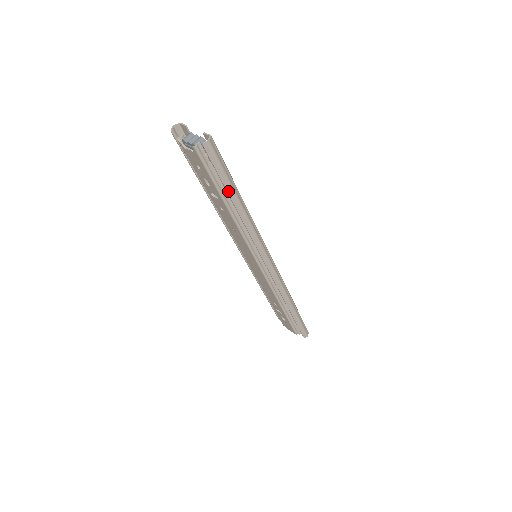
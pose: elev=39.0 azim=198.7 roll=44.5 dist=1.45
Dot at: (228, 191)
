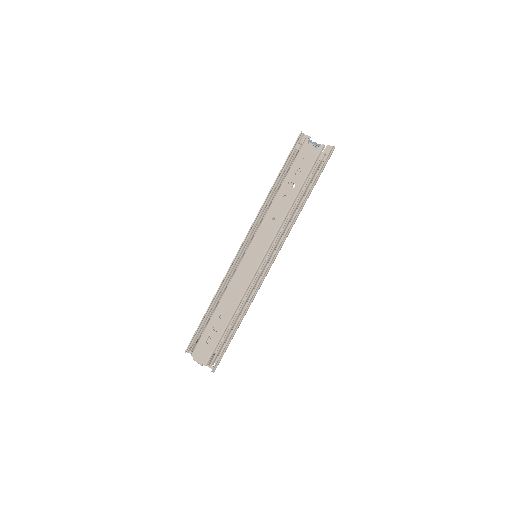
Dot at: (313, 184)
